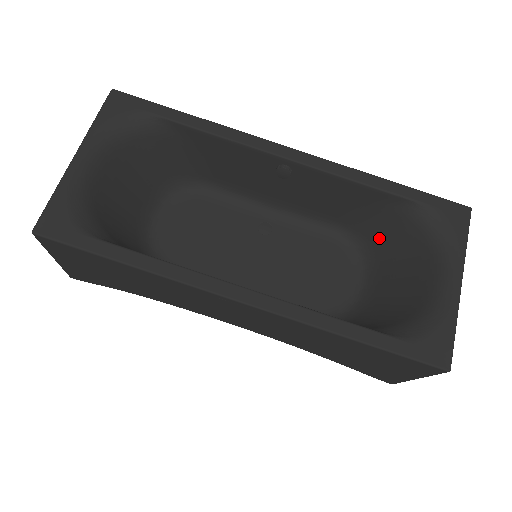
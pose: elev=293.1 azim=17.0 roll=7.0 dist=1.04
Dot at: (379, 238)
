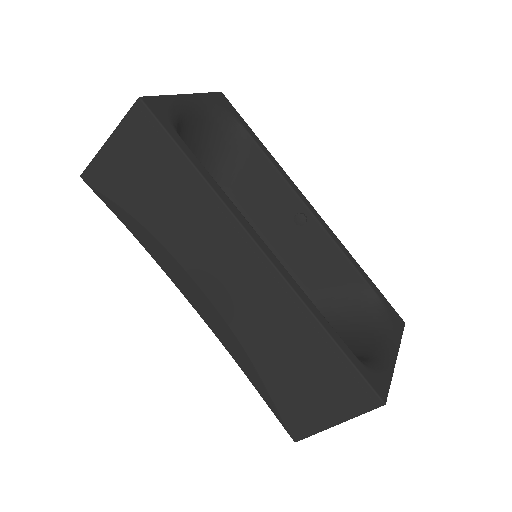
Dot at: (333, 313)
